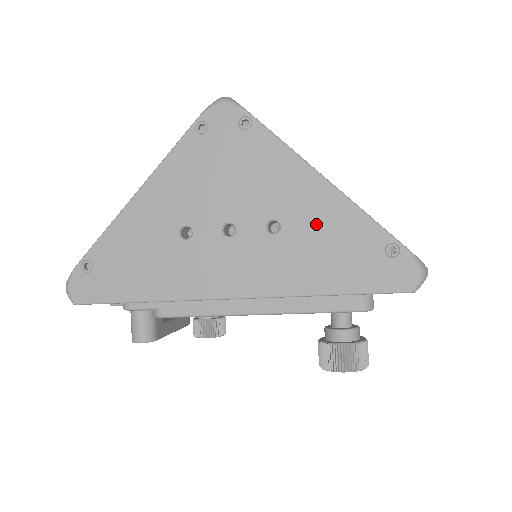
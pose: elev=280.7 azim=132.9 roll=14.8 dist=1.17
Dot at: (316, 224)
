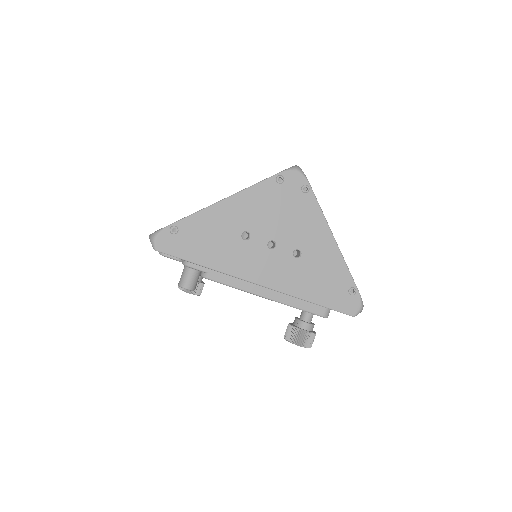
Dot at: (320, 262)
